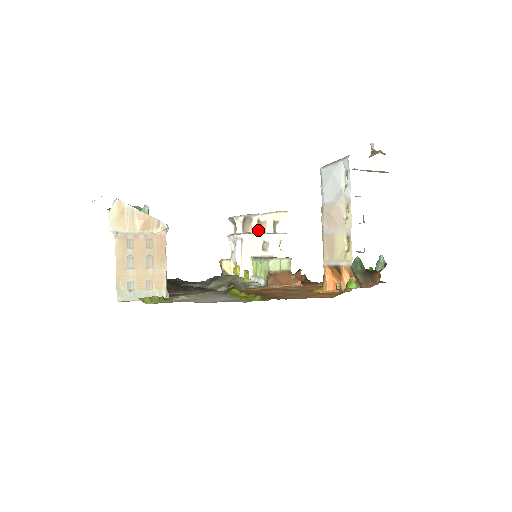
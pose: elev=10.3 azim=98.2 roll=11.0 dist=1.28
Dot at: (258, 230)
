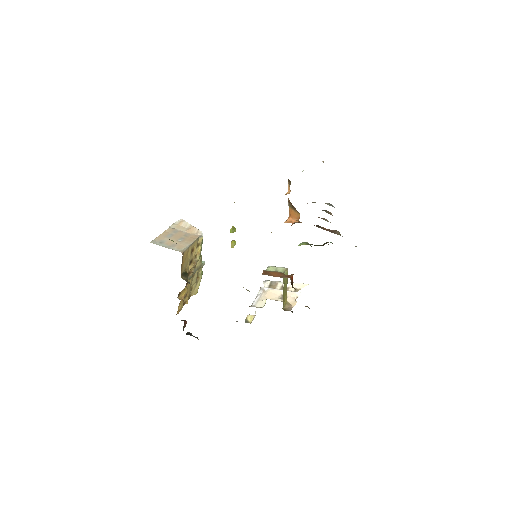
Dot at: occluded
